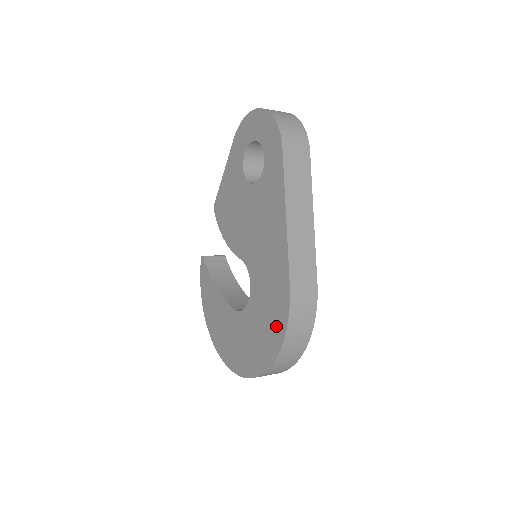
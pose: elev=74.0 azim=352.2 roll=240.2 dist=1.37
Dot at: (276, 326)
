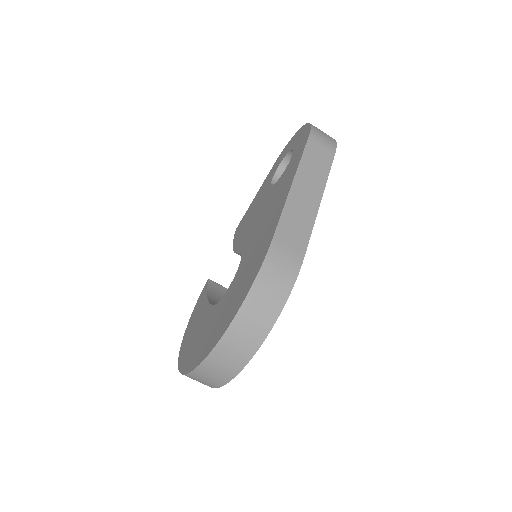
Dot at: (245, 288)
